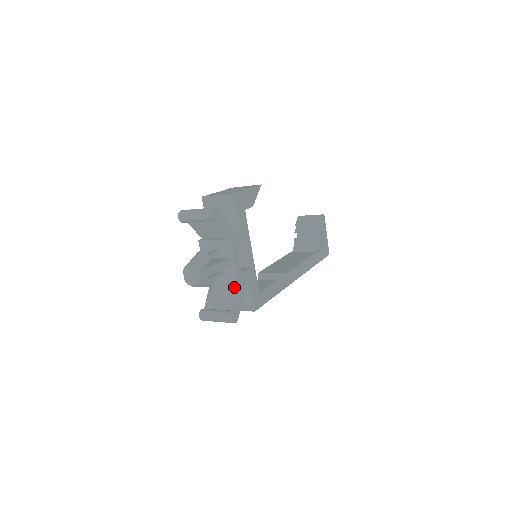
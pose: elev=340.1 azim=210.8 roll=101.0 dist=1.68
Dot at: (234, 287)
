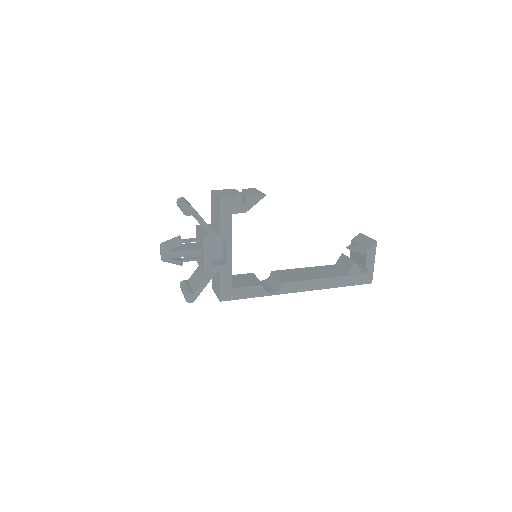
Dot at: (205, 274)
